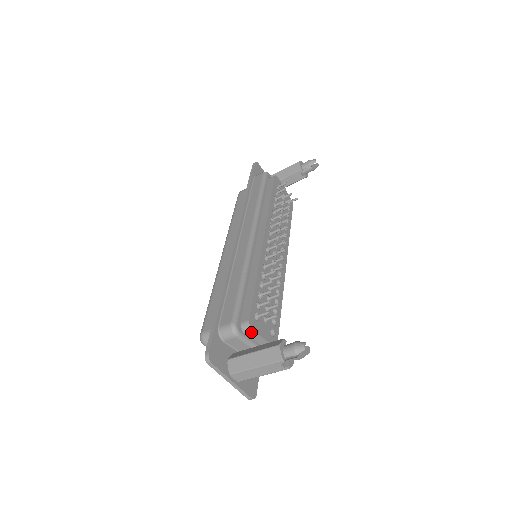
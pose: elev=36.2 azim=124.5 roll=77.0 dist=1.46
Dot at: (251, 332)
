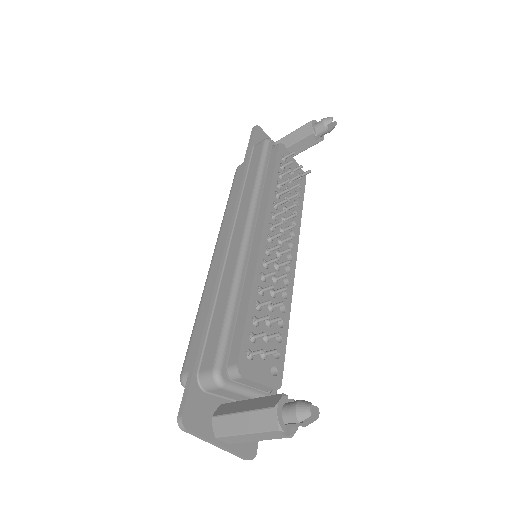
Dot at: (241, 379)
